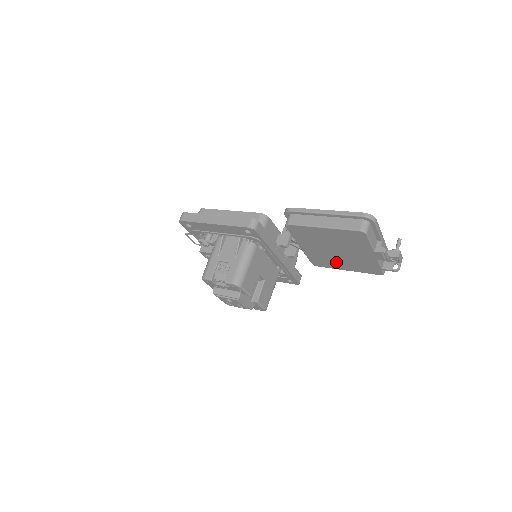
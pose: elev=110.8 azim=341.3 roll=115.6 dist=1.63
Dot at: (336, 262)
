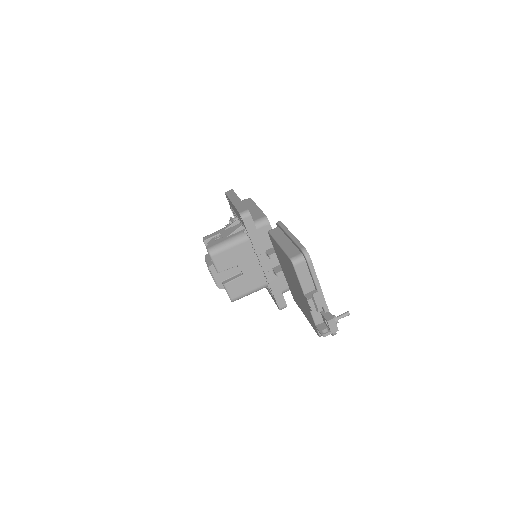
Dot at: (298, 300)
